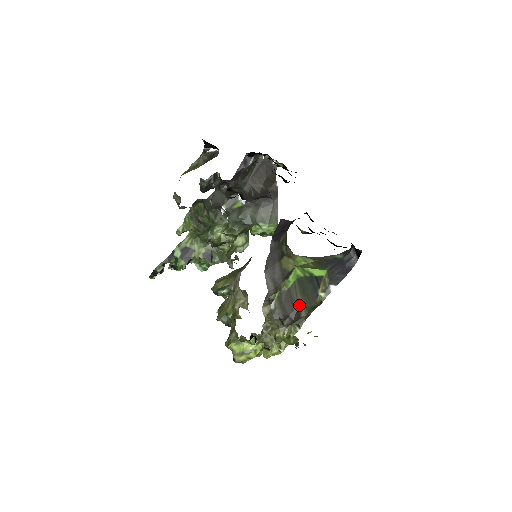
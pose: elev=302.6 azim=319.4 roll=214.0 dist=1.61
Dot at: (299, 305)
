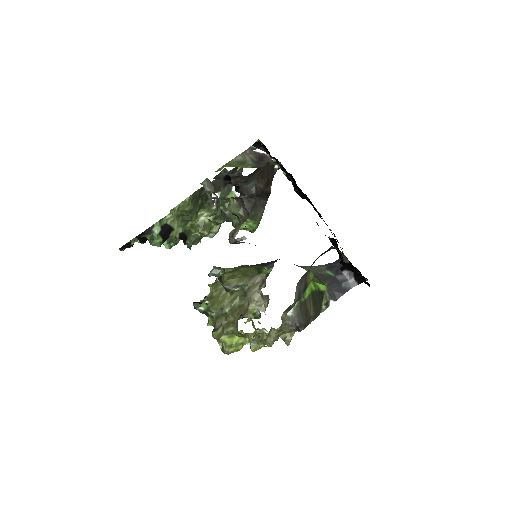
Dot at: (311, 315)
